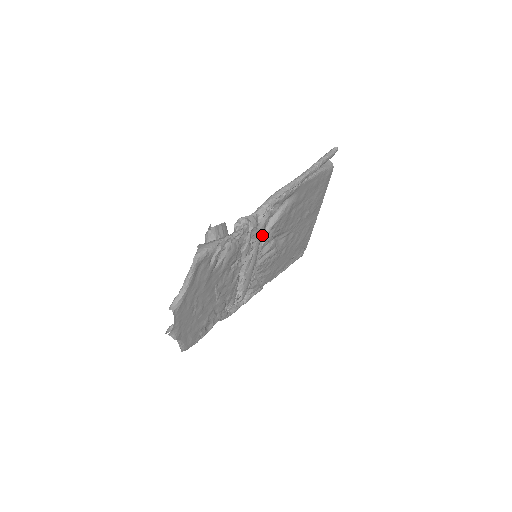
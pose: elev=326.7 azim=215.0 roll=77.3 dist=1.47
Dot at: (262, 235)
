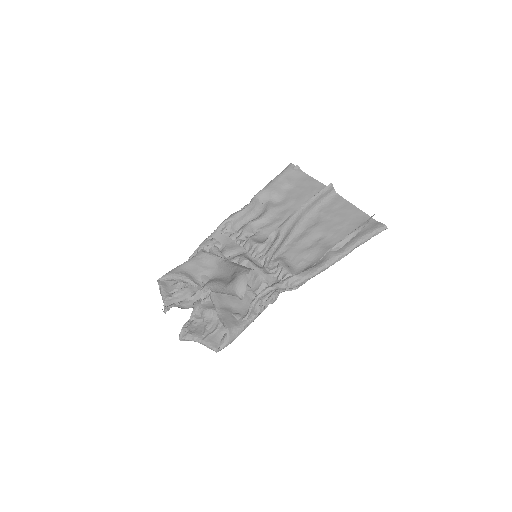
Dot at: (272, 272)
